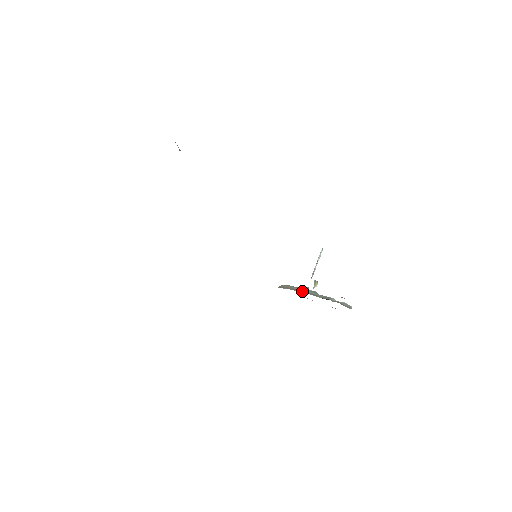
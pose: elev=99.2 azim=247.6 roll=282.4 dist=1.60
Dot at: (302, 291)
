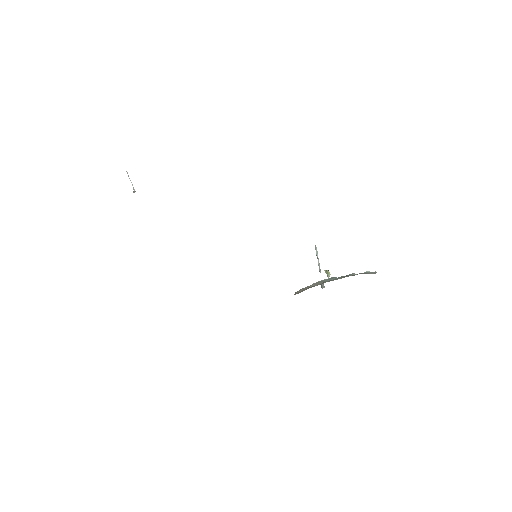
Dot at: (319, 284)
